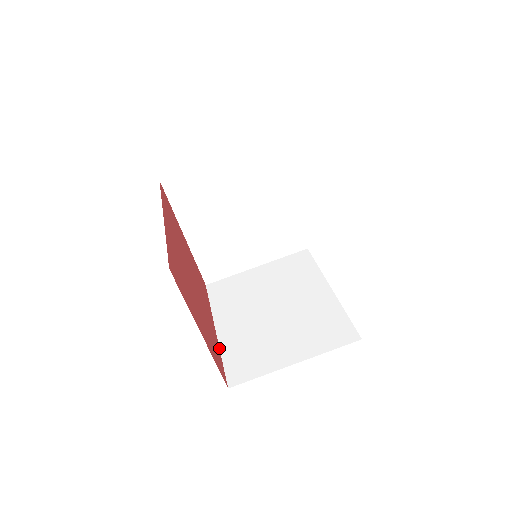
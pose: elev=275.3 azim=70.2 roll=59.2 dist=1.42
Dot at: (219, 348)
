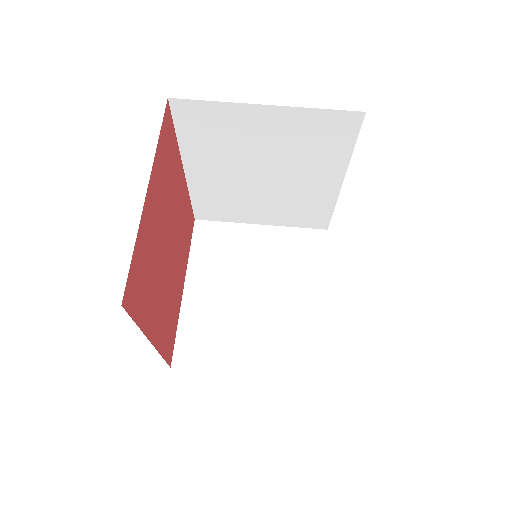
Dot at: (143, 332)
